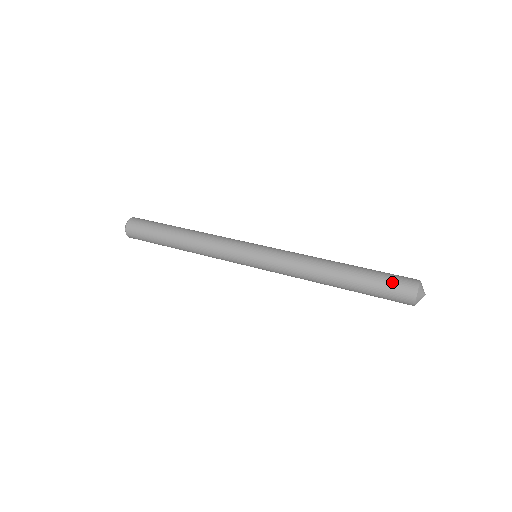
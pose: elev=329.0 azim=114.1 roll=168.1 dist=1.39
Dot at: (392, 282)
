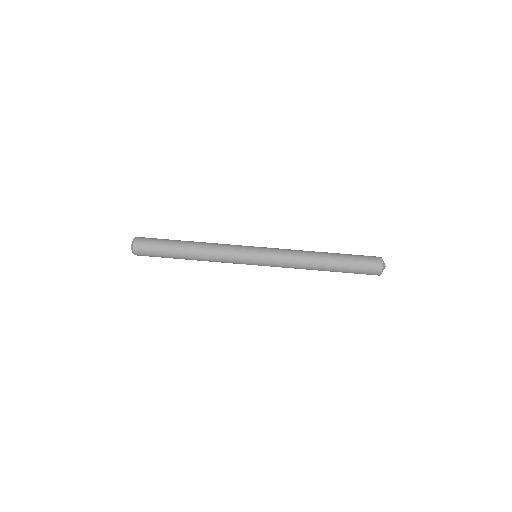
Dot at: (364, 268)
